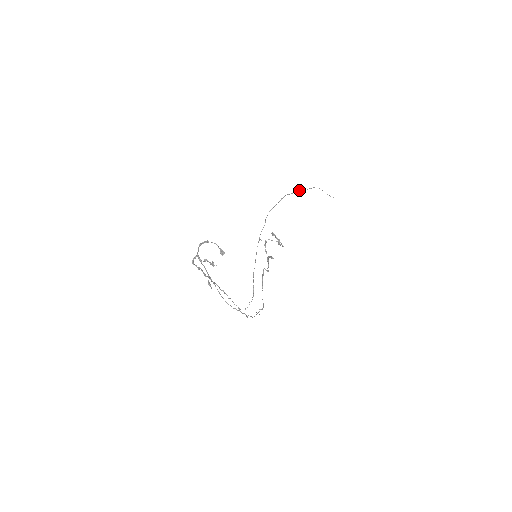
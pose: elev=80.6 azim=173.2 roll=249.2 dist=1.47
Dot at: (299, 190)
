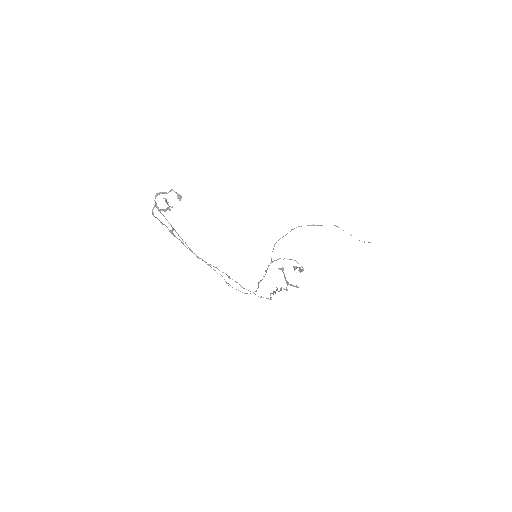
Dot at: (313, 224)
